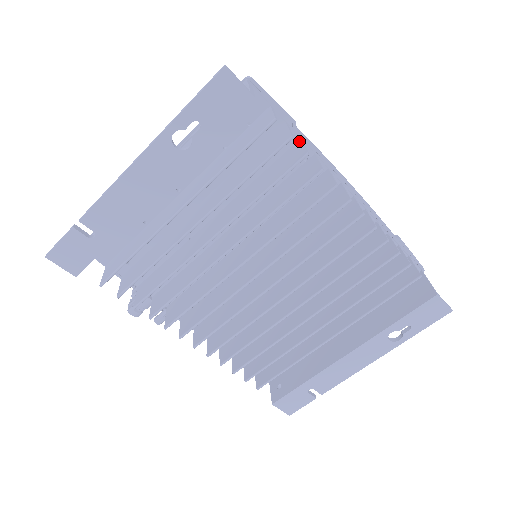
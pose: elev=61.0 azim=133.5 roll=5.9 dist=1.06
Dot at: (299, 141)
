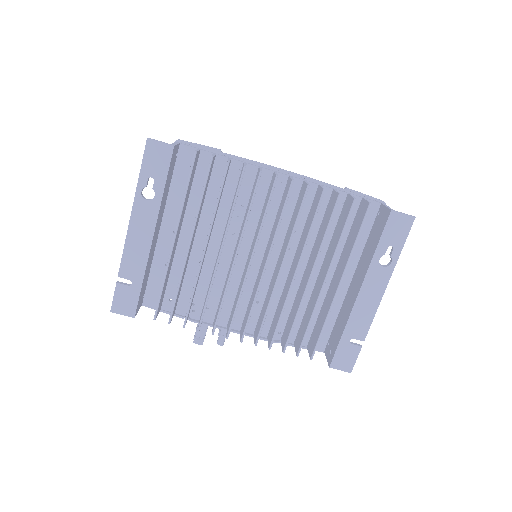
Dot at: occluded
